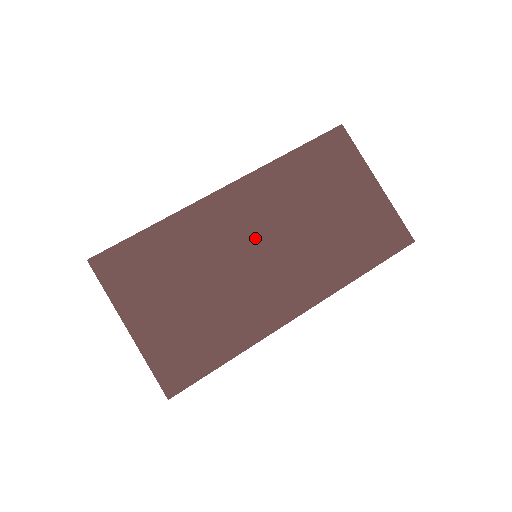
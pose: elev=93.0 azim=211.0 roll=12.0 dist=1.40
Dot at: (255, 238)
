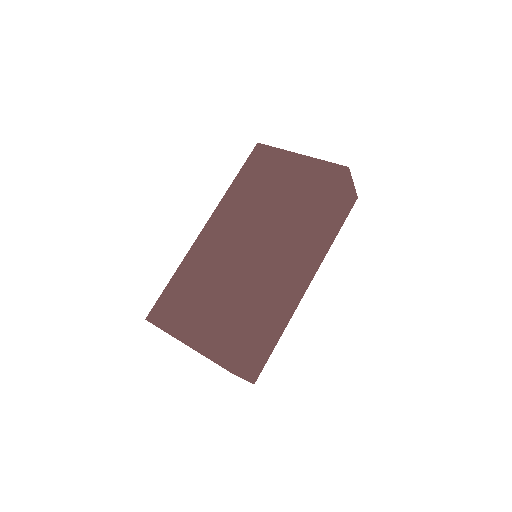
Dot at: (244, 243)
